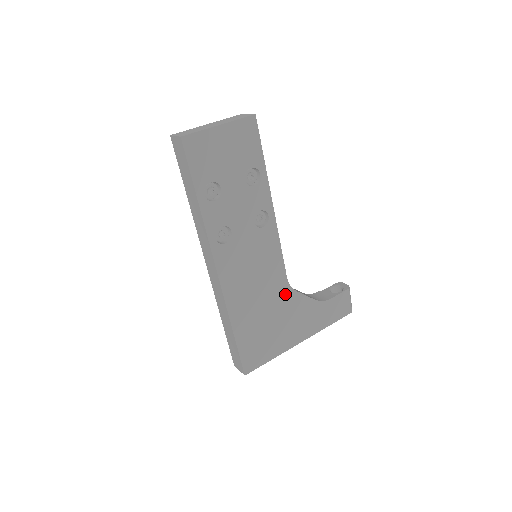
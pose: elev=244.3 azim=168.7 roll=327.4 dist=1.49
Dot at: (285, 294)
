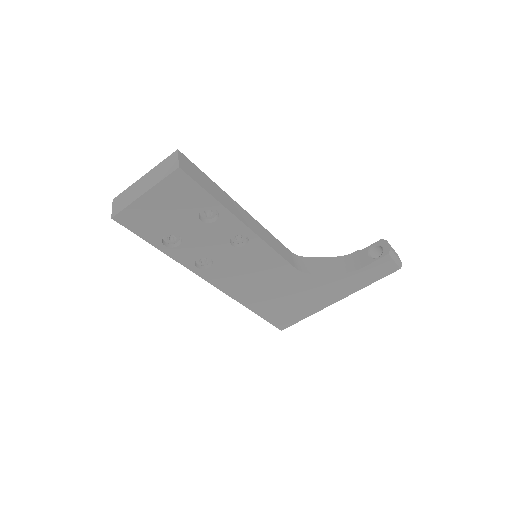
Dot at: (300, 279)
